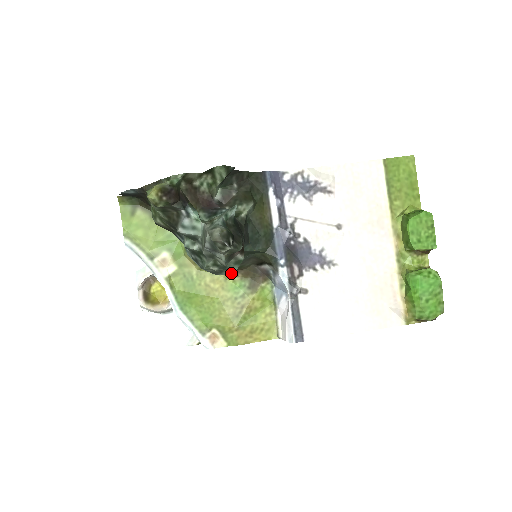
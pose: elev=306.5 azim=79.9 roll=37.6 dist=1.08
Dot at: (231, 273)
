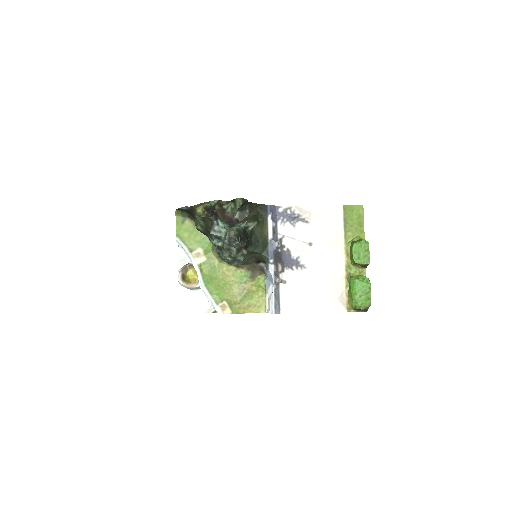
Dot at: (239, 264)
